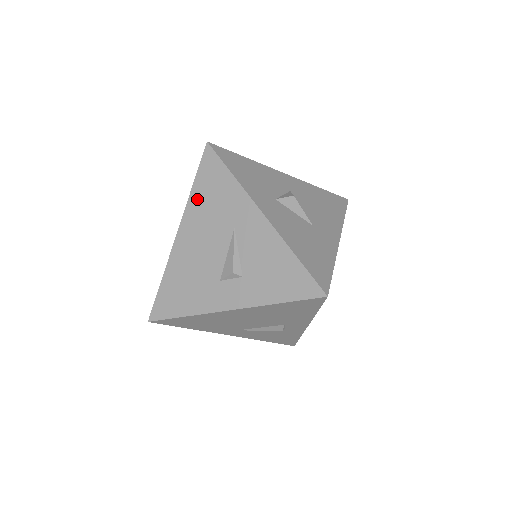
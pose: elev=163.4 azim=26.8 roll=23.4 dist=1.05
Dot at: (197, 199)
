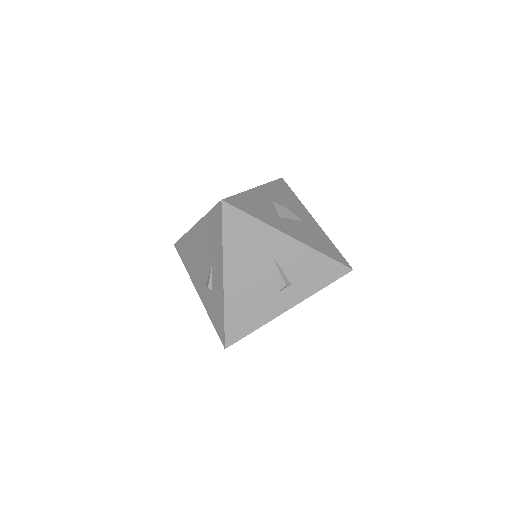
Dot at: (231, 247)
